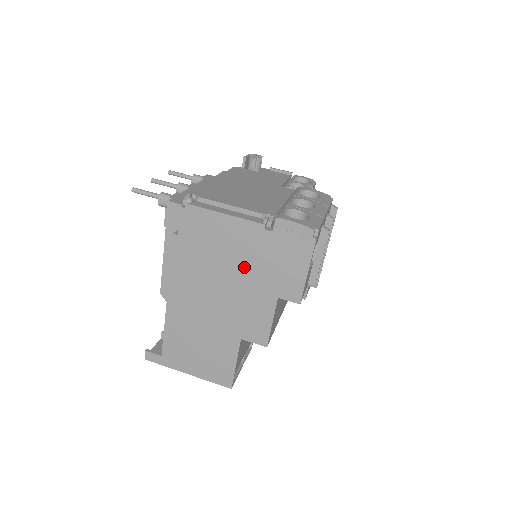
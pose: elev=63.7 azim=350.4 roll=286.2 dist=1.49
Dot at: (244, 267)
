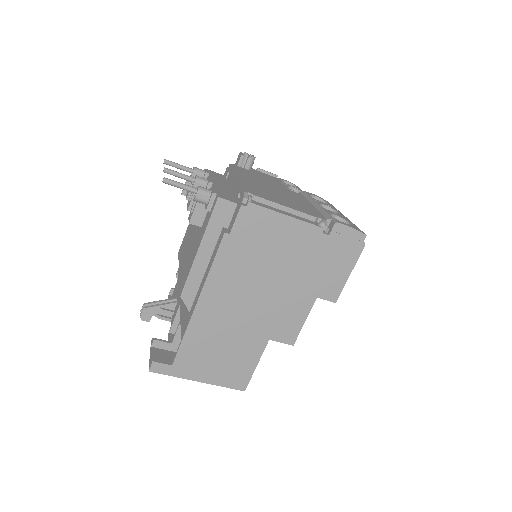
Dot at: (292, 268)
